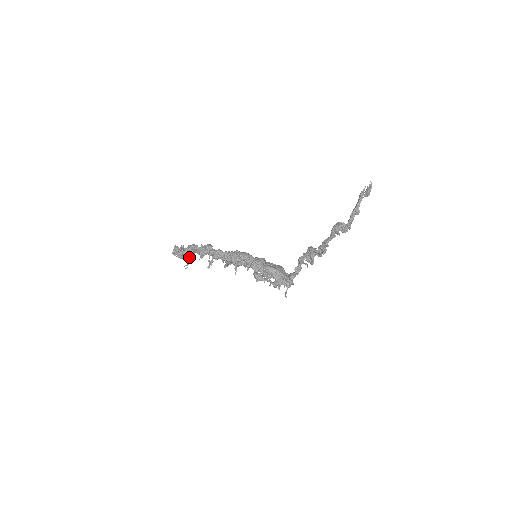
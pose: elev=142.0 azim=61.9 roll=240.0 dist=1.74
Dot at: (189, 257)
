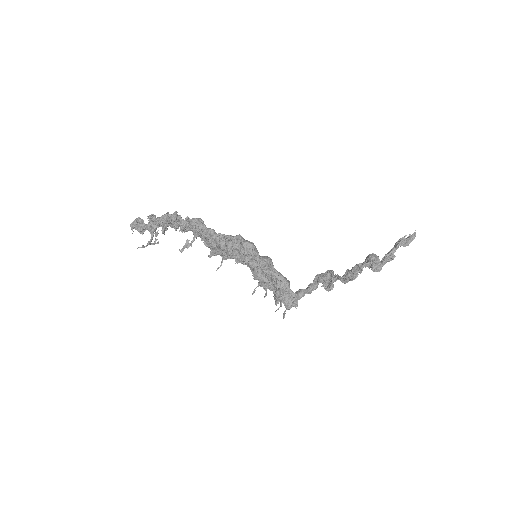
Dot at: (156, 233)
